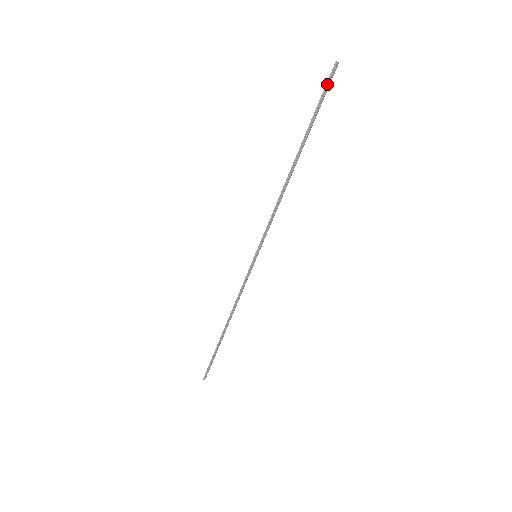
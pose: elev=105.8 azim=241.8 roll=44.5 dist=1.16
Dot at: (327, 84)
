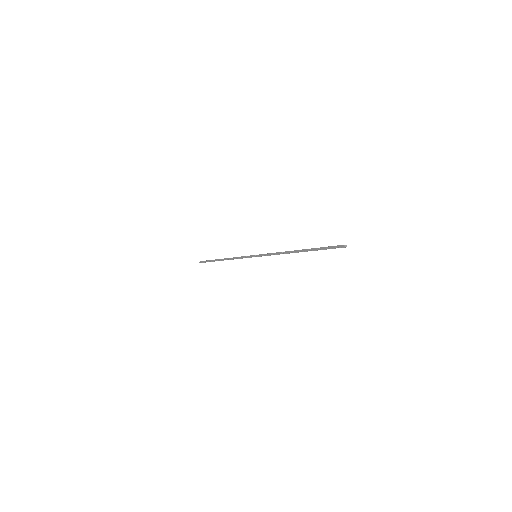
Dot at: (335, 248)
